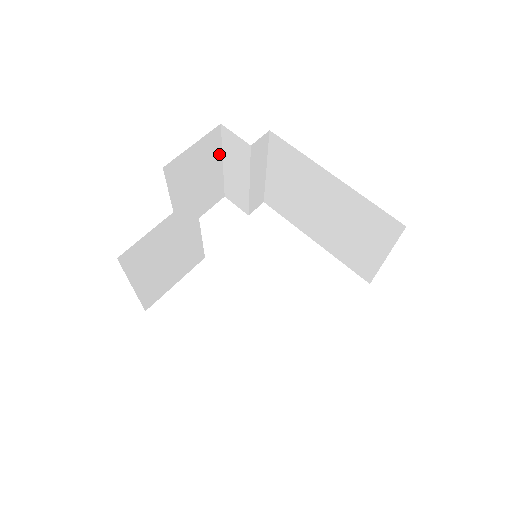
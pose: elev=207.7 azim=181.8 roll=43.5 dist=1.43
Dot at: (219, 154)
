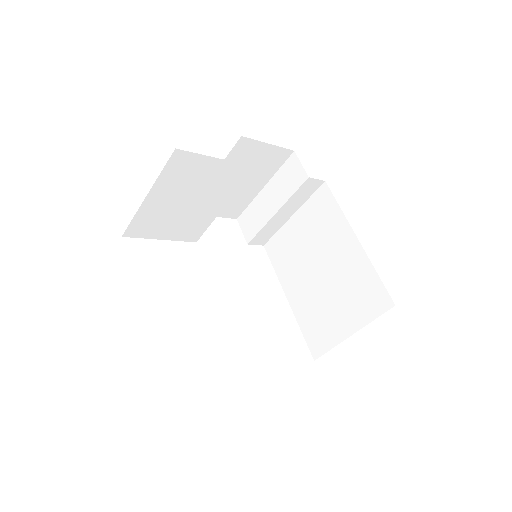
Dot at: (270, 175)
